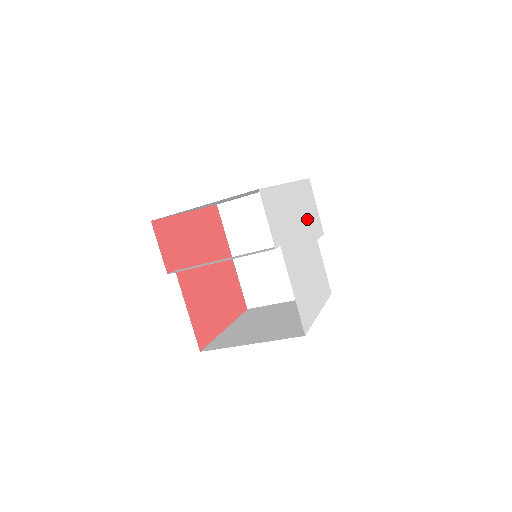
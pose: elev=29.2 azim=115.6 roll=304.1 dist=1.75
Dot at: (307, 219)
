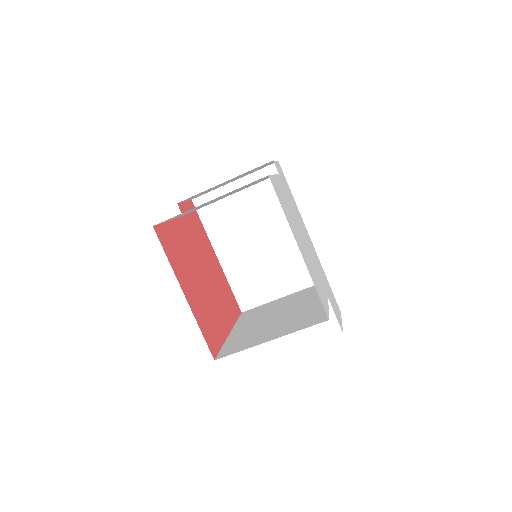
Dot at: (321, 275)
